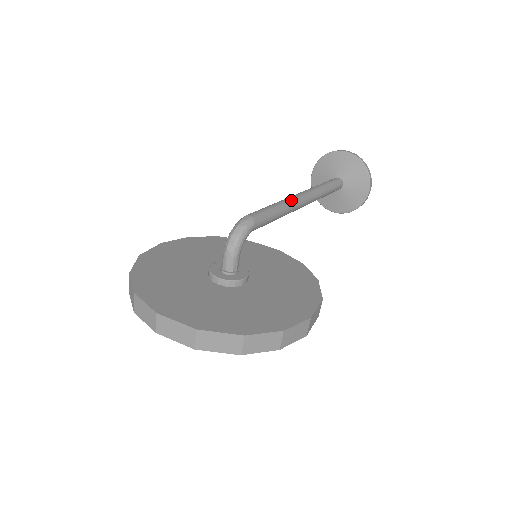
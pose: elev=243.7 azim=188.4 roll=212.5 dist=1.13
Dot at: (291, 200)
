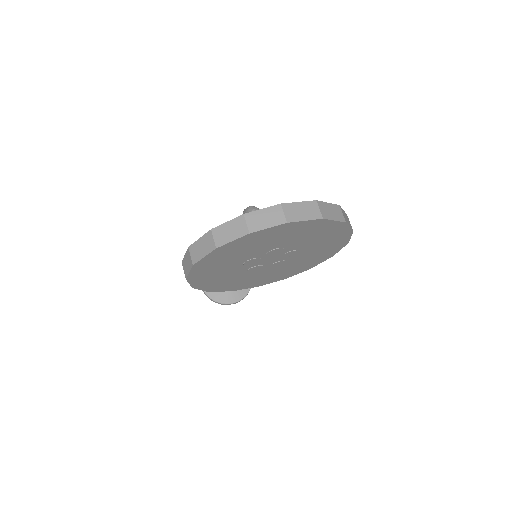
Dot at: occluded
